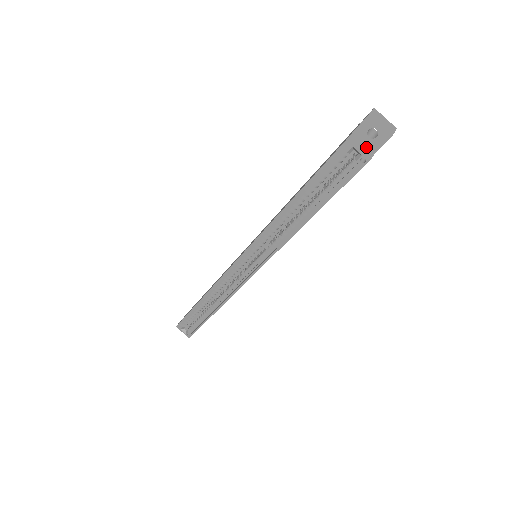
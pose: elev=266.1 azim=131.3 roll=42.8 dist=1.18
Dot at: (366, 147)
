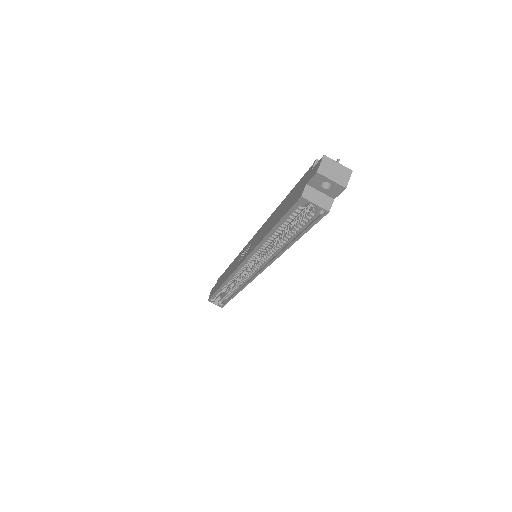
Dot at: (323, 197)
